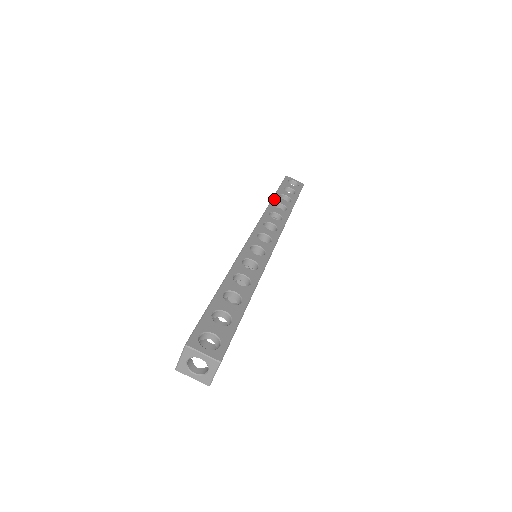
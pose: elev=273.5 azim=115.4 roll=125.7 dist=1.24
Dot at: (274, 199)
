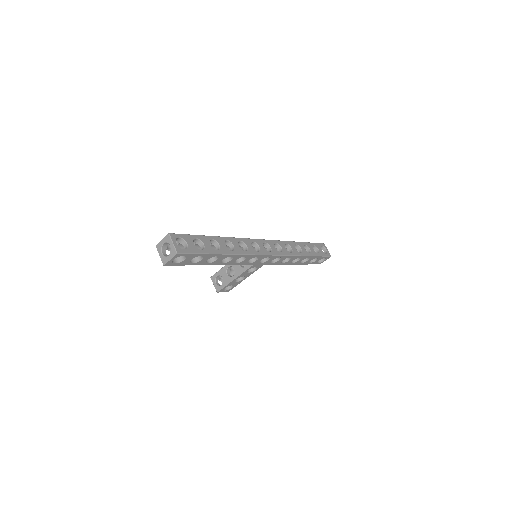
Dot at: (299, 243)
